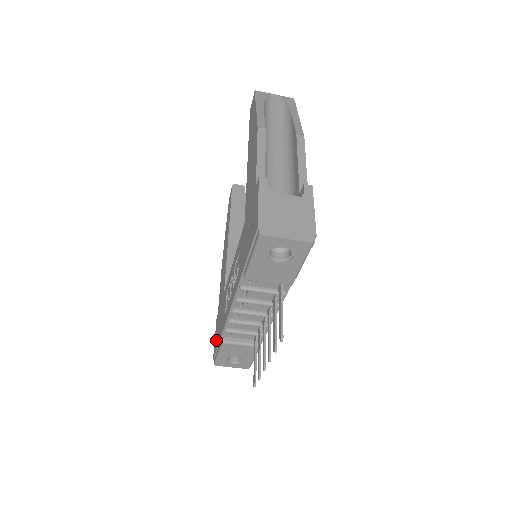
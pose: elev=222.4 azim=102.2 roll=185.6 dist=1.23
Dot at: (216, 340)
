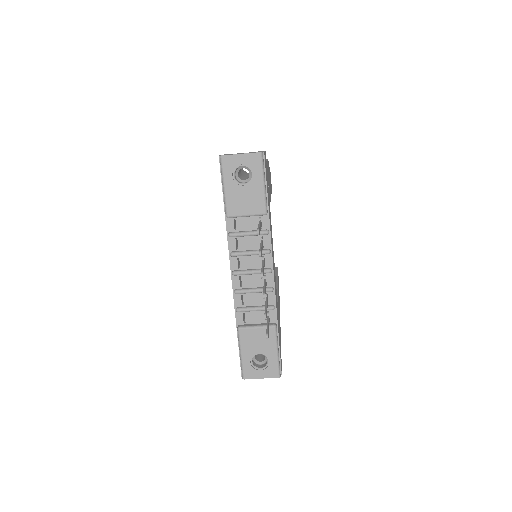
Dot at: occluded
